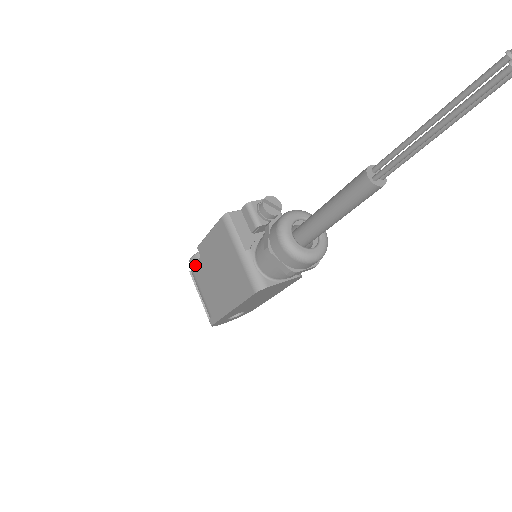
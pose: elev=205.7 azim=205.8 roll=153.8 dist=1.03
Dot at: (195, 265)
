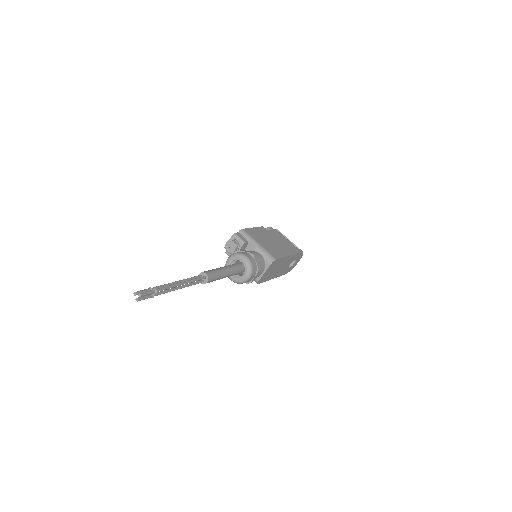
Dot at: occluded
